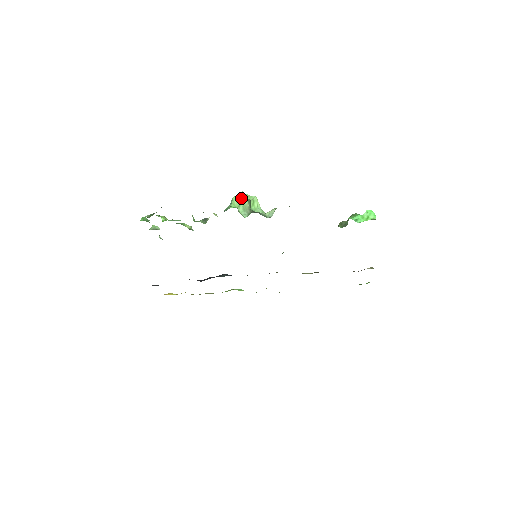
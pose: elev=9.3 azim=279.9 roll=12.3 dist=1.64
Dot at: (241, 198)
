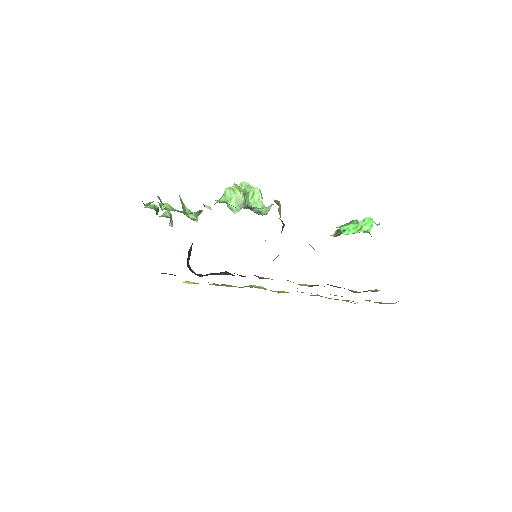
Dot at: (235, 190)
